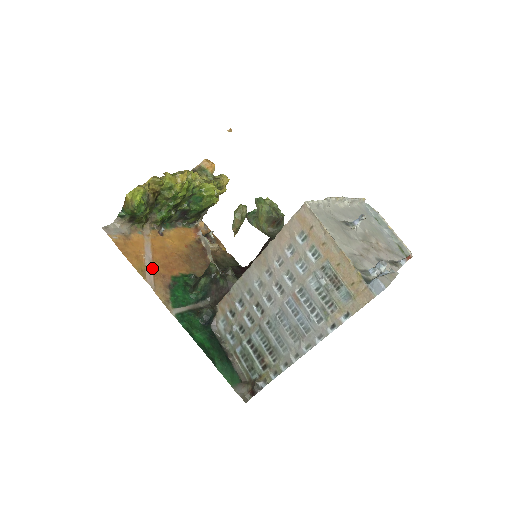
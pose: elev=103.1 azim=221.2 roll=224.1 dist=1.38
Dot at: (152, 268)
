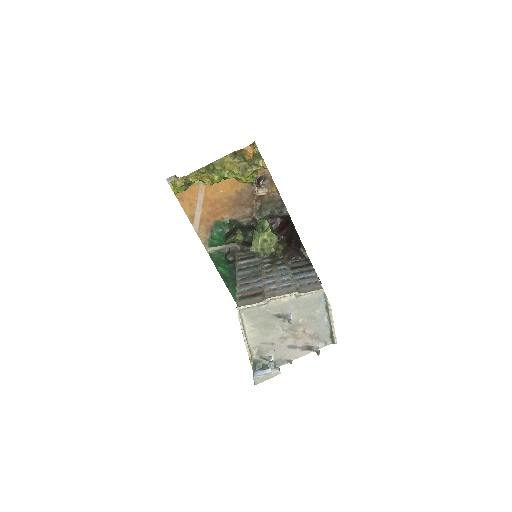
Dot at: (200, 215)
